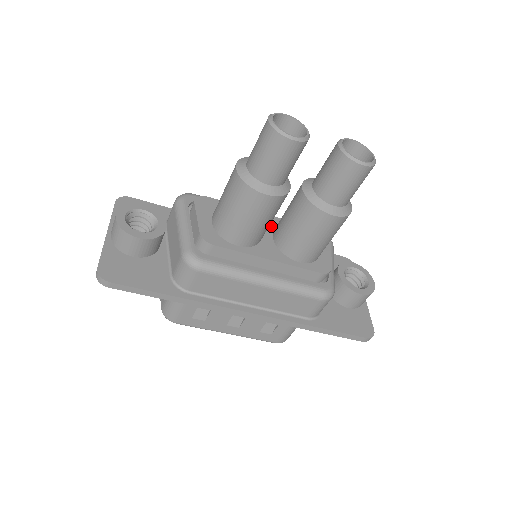
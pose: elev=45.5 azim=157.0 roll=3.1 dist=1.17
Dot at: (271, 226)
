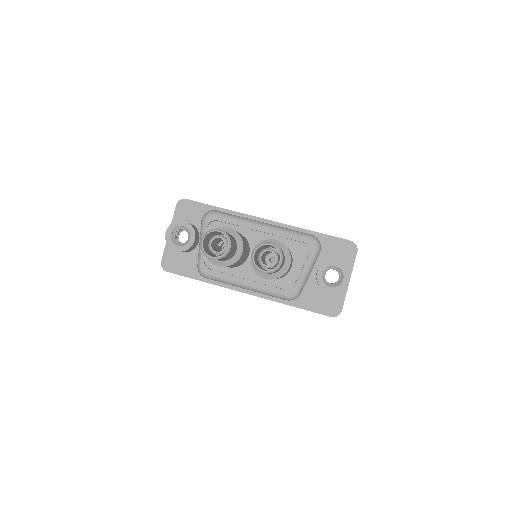
Dot at: occluded
